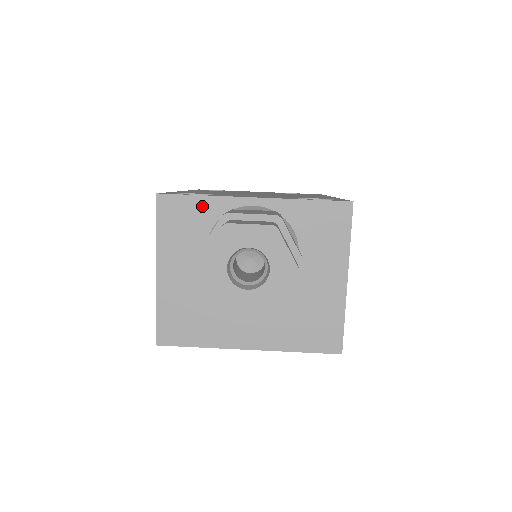
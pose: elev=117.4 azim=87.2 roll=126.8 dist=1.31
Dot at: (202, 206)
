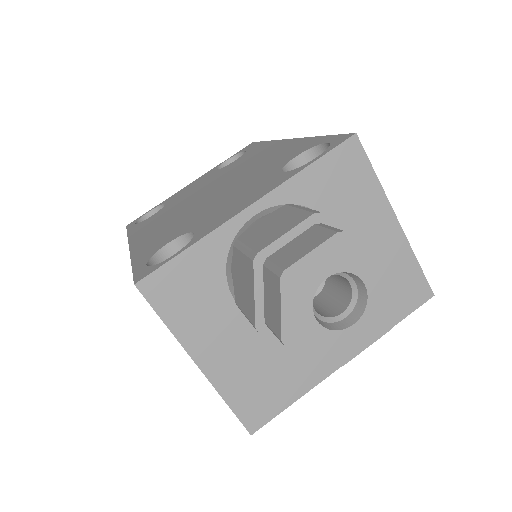
Dot at: (197, 259)
